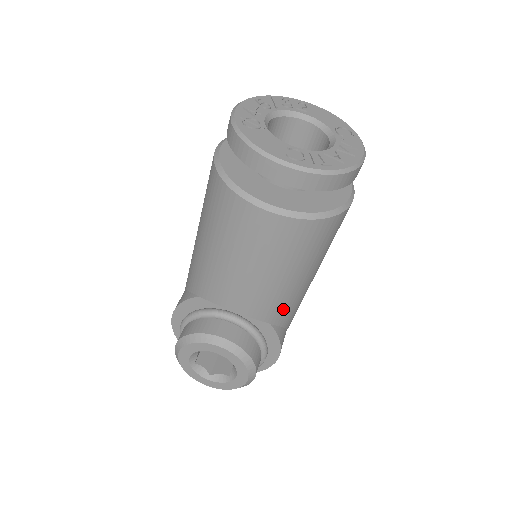
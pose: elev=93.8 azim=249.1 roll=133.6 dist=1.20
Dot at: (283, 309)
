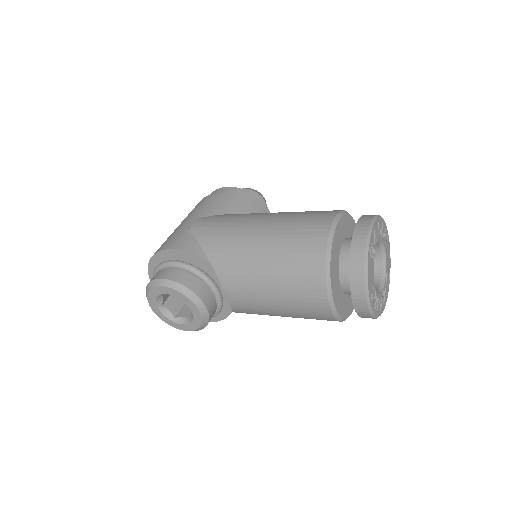
Dot at: occluded
